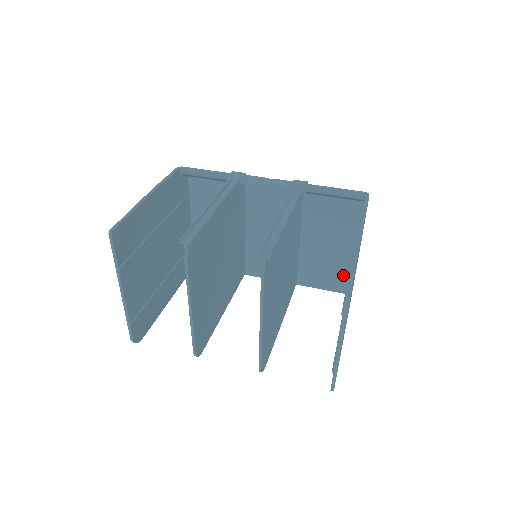
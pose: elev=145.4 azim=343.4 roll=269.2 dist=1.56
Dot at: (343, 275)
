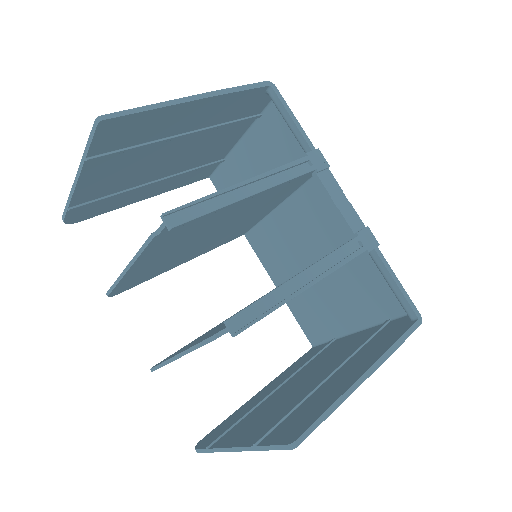
Dot at: (325, 332)
